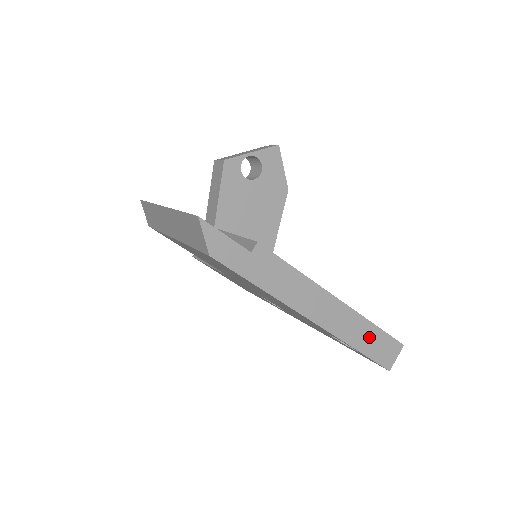
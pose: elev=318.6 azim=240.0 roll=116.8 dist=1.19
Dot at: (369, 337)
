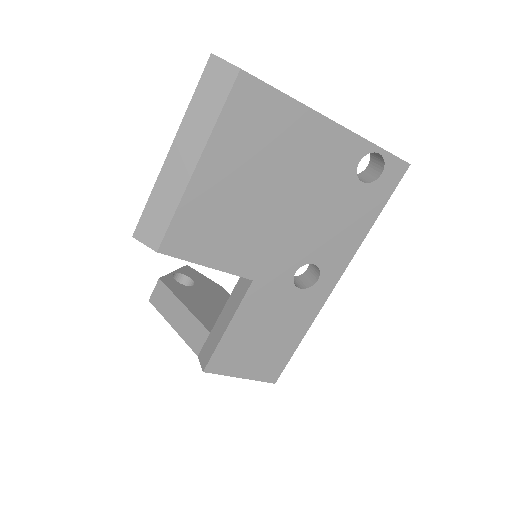
Dot at: occluded
